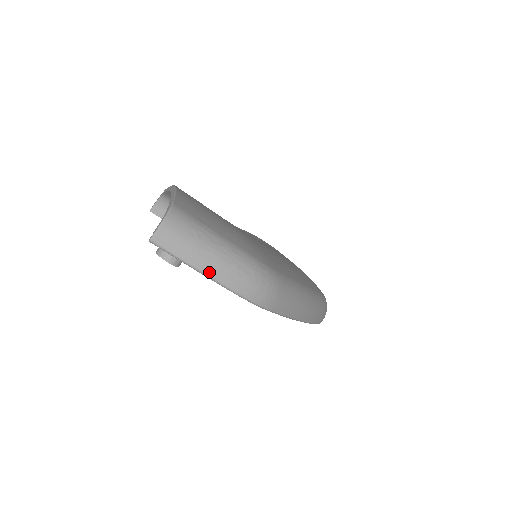
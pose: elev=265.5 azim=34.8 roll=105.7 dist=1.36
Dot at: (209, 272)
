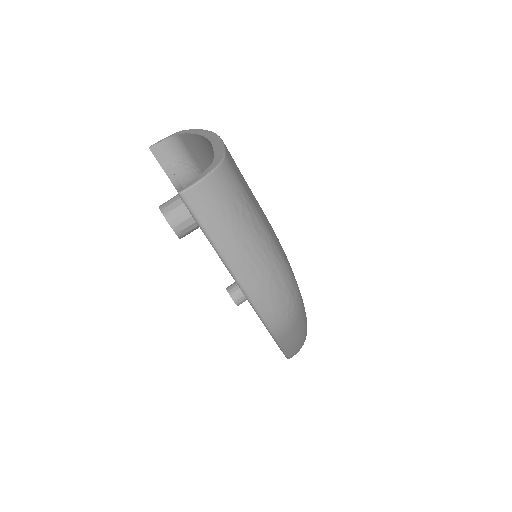
Dot at: (237, 268)
